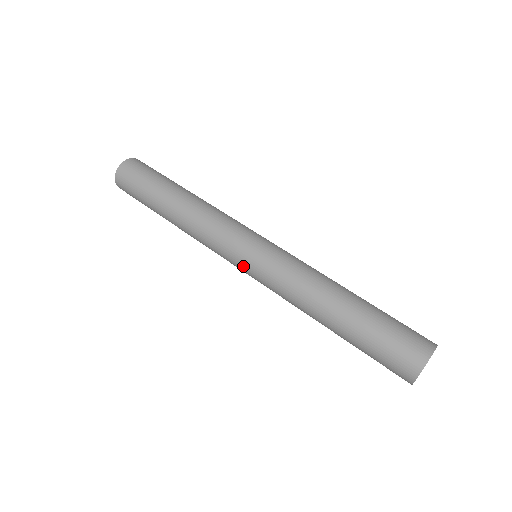
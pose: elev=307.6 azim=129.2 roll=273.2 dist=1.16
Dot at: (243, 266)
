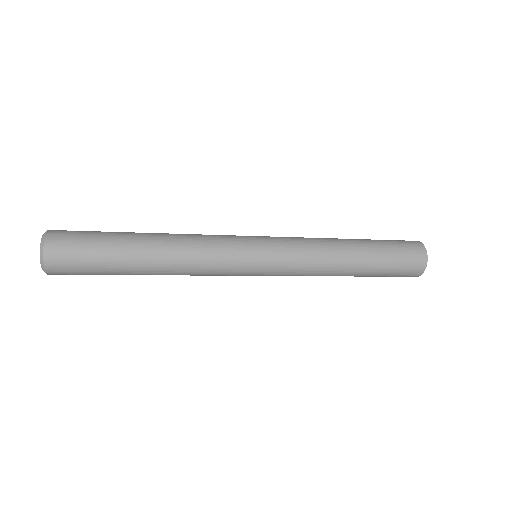
Dot at: (261, 255)
